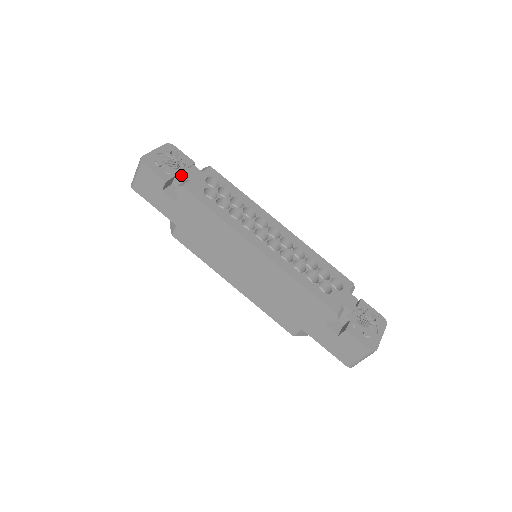
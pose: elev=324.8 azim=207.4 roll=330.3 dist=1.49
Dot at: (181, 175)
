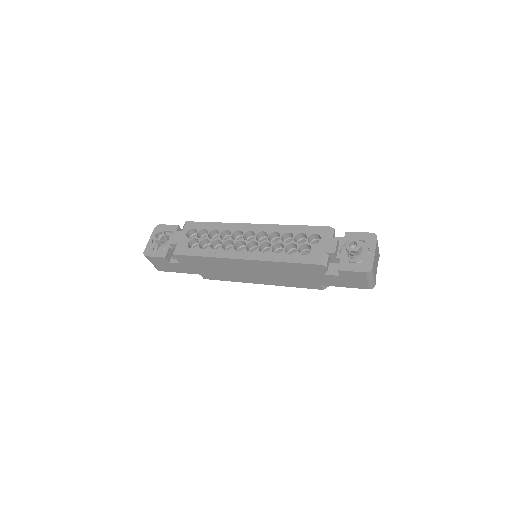
Dot at: (170, 245)
